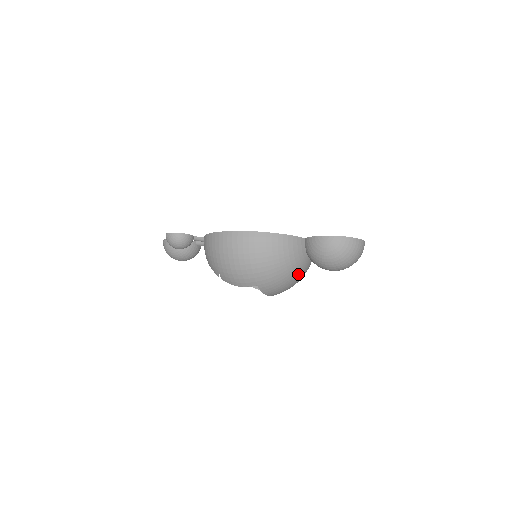
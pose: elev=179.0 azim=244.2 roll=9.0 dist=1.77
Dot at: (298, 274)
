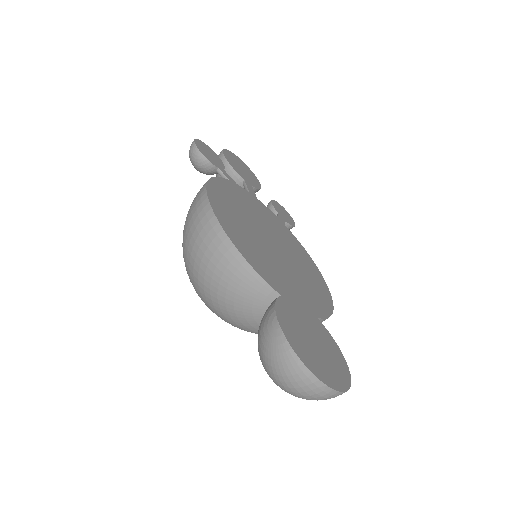
Dot at: (248, 326)
